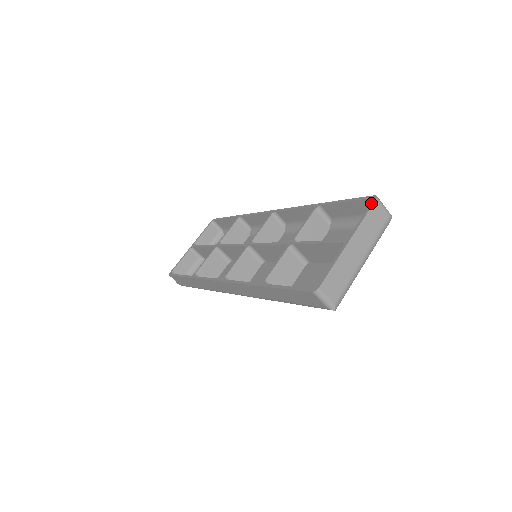
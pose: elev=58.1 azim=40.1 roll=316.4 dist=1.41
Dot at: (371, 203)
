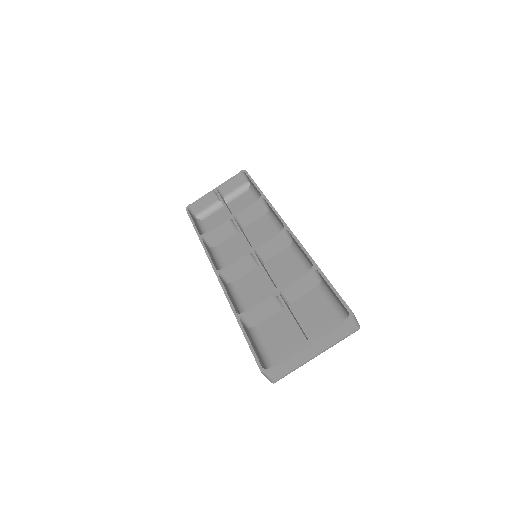
Dot at: (345, 320)
